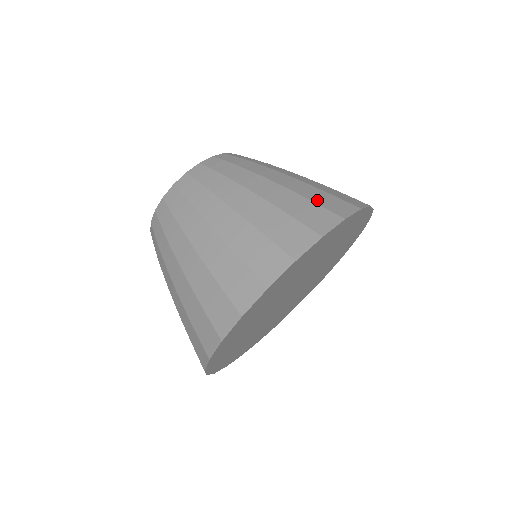
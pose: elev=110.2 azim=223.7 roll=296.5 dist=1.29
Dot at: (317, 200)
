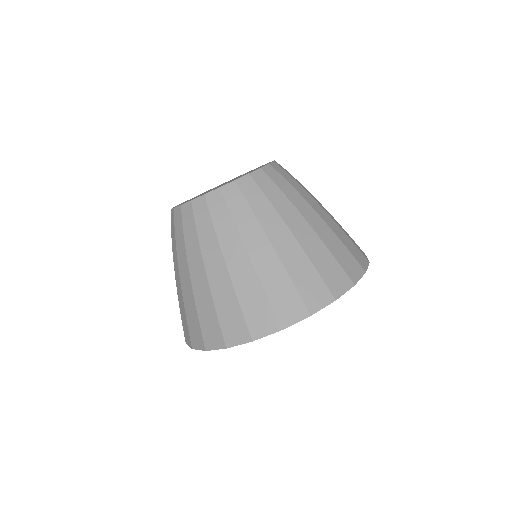
Dot at: (273, 297)
